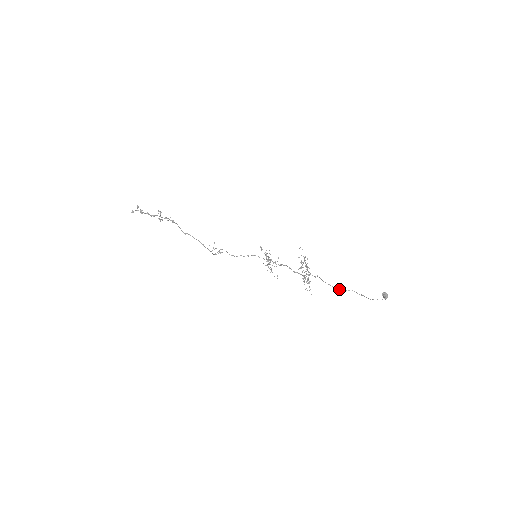
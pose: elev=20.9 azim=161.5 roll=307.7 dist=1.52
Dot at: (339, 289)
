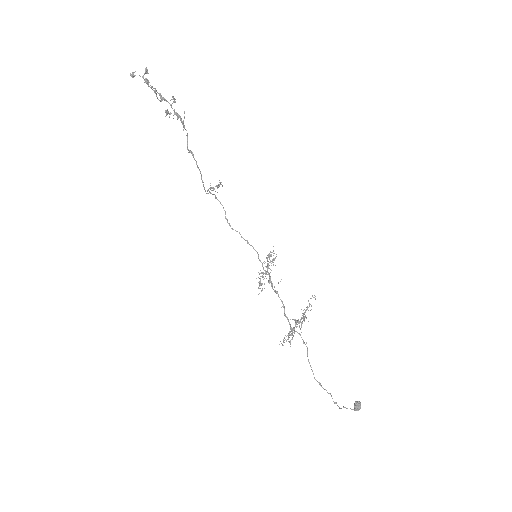
Dot at: occluded
